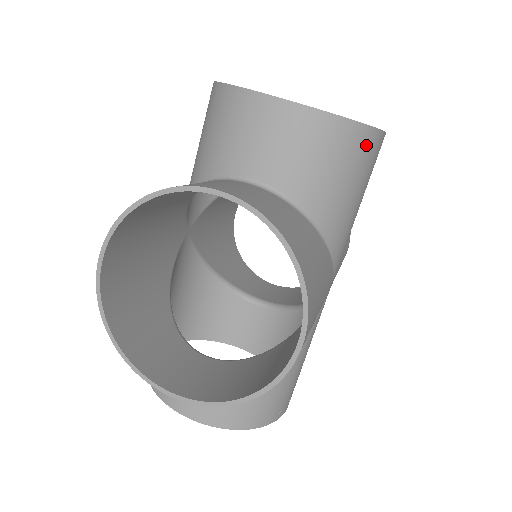
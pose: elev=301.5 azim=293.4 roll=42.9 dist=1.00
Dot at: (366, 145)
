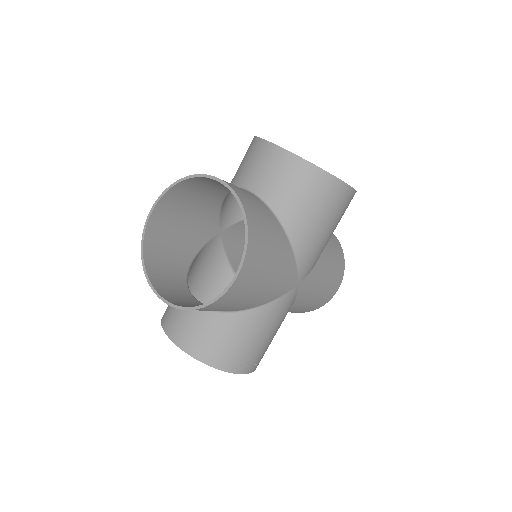
Dot at: (329, 187)
